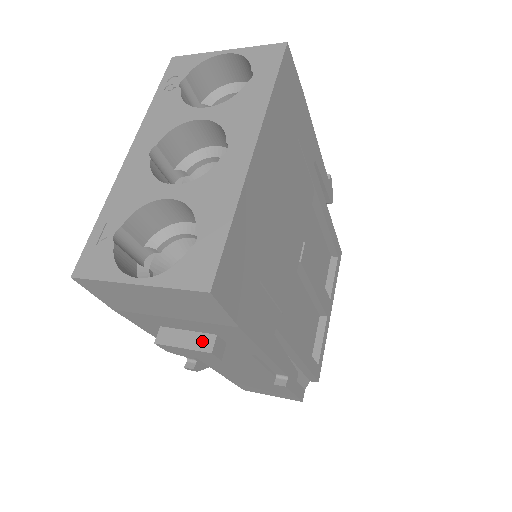
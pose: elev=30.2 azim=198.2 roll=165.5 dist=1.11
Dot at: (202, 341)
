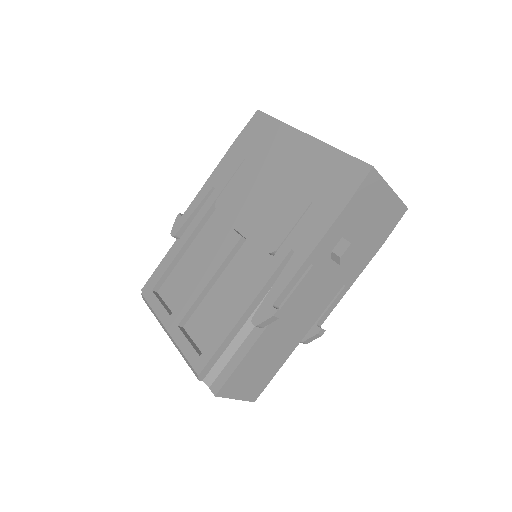
Dot at: occluded
